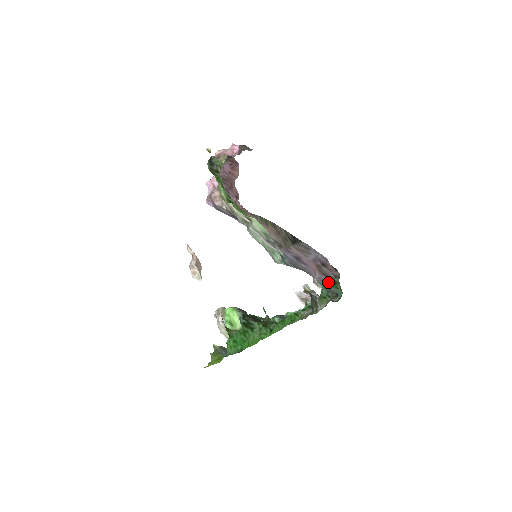
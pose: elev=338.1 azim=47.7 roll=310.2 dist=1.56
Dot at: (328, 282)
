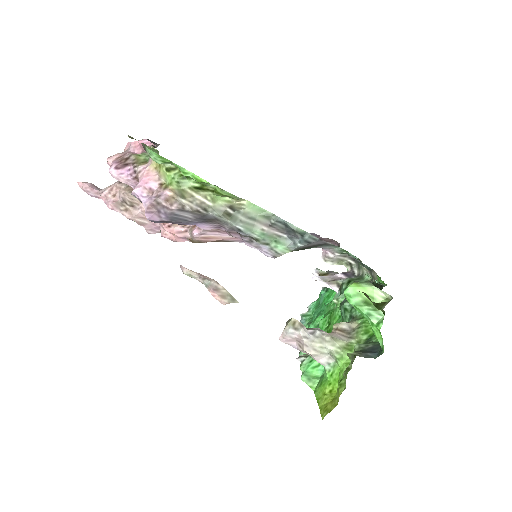
Dot at: occluded
